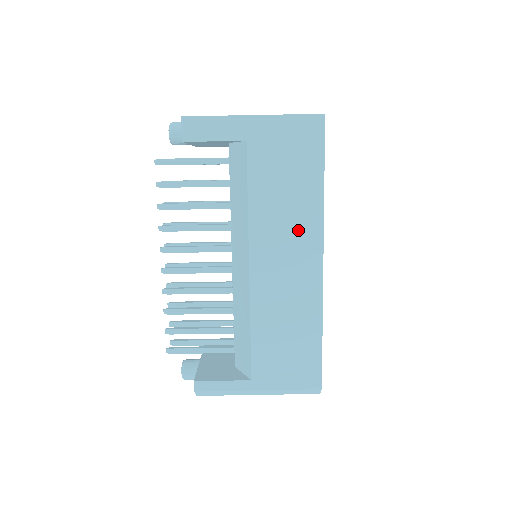
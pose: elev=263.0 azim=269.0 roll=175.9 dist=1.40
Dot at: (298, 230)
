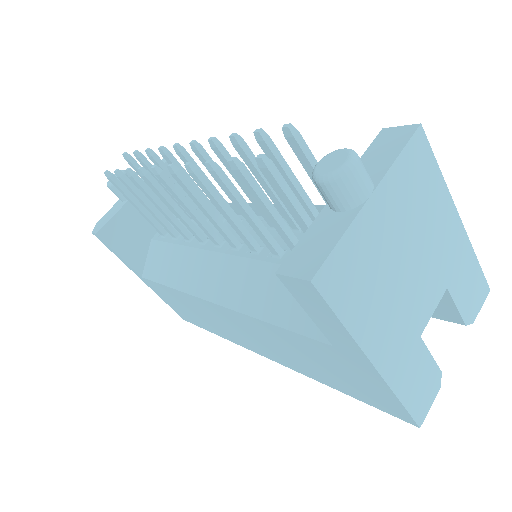
Dot at: (275, 351)
